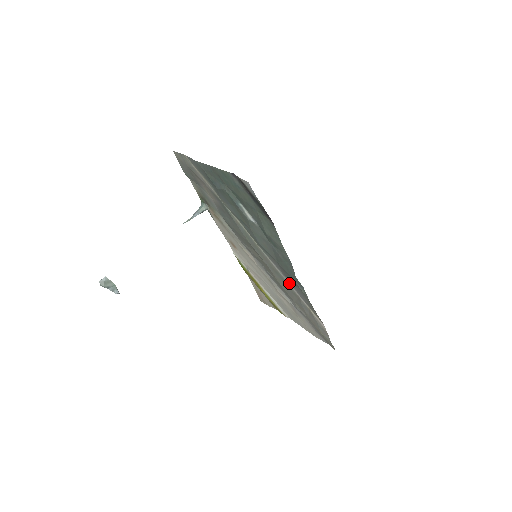
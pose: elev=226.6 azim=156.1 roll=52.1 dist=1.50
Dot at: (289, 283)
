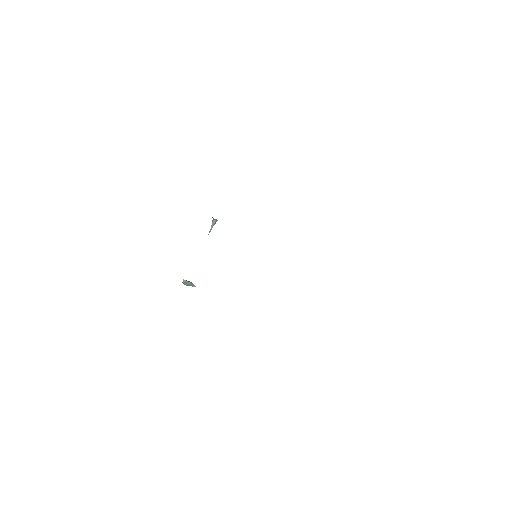
Dot at: occluded
